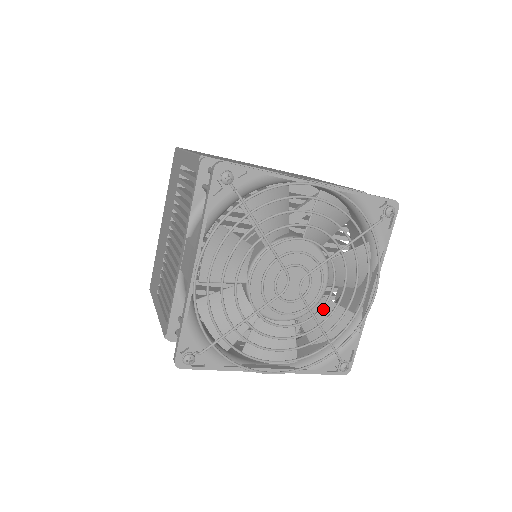
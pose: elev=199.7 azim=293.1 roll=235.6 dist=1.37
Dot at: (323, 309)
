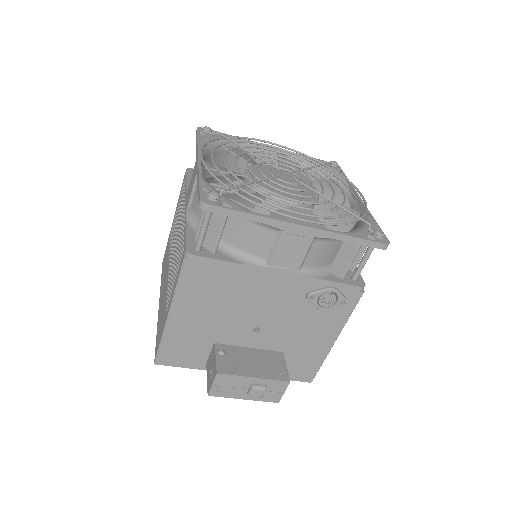
Dot at: (326, 206)
